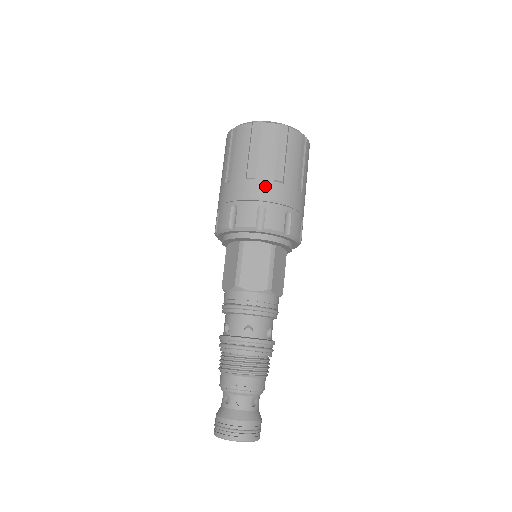
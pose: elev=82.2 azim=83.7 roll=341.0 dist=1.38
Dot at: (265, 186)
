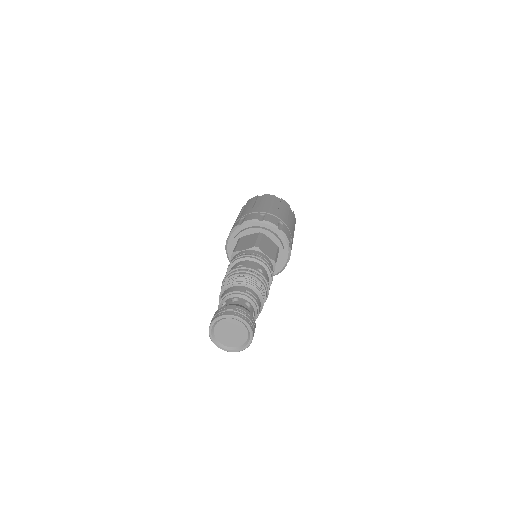
Dot at: (283, 217)
